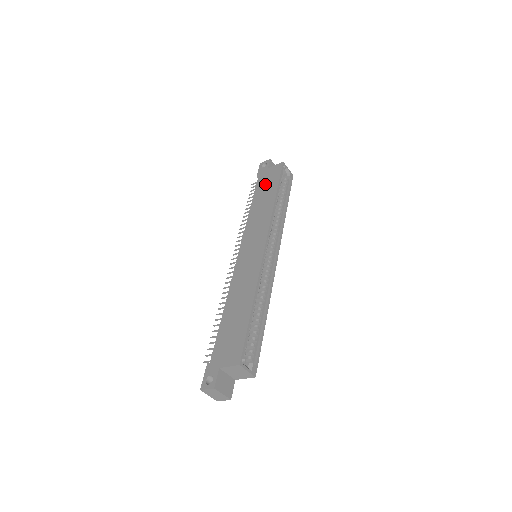
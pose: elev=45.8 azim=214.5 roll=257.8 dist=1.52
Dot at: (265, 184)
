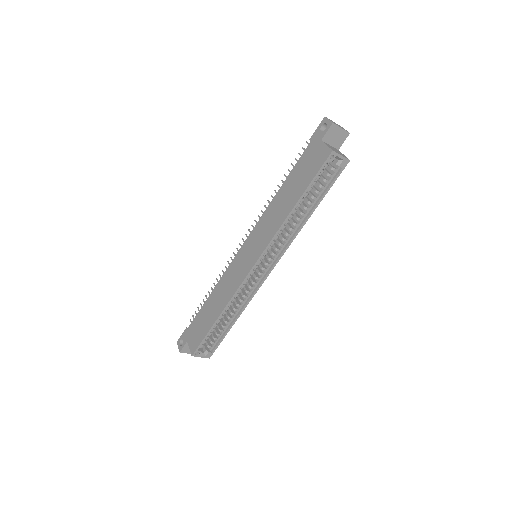
Dot at: (303, 169)
